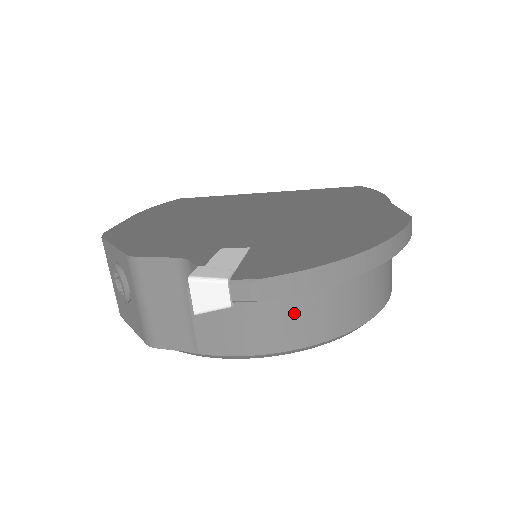
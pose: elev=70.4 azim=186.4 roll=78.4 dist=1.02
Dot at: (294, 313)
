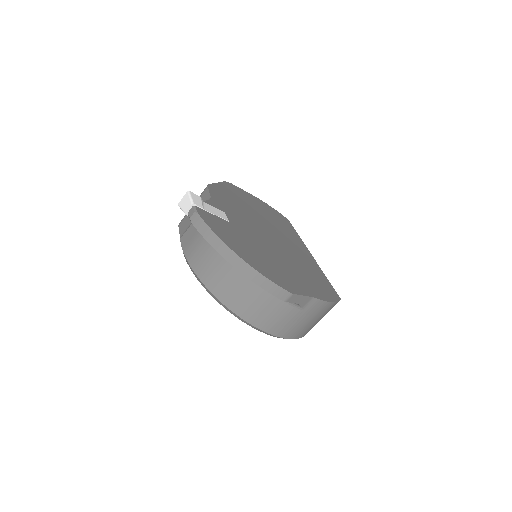
Dot at: (210, 260)
